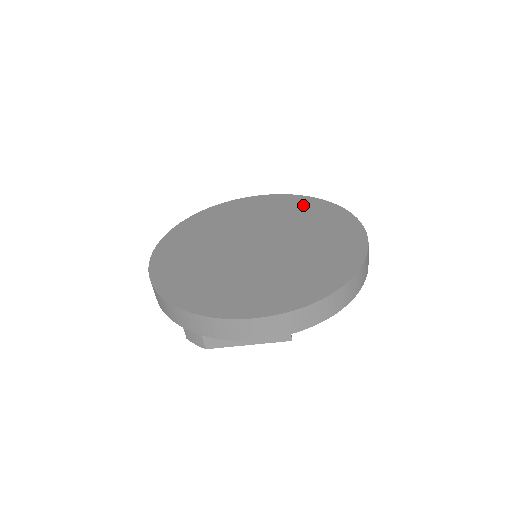
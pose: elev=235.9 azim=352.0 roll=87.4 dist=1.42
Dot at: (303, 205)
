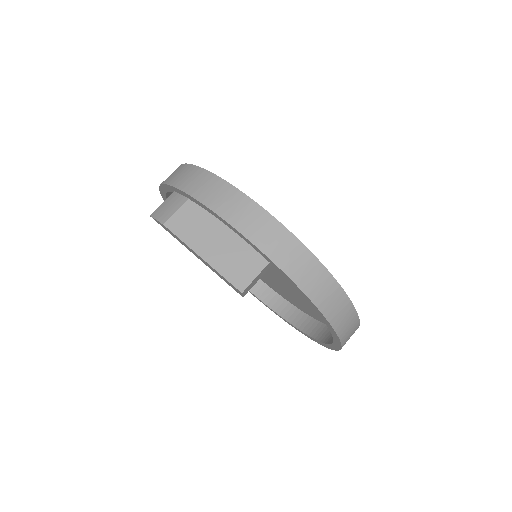
Dot at: occluded
